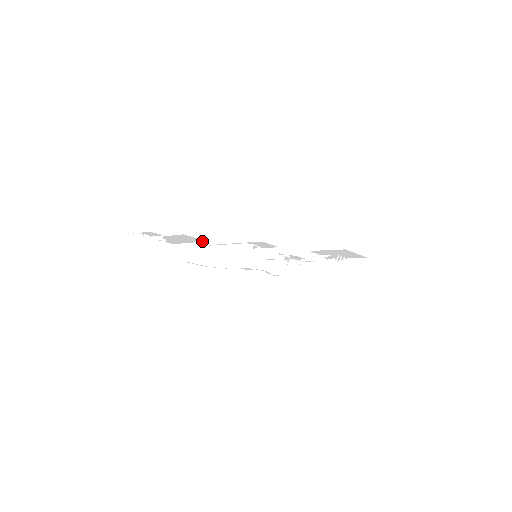
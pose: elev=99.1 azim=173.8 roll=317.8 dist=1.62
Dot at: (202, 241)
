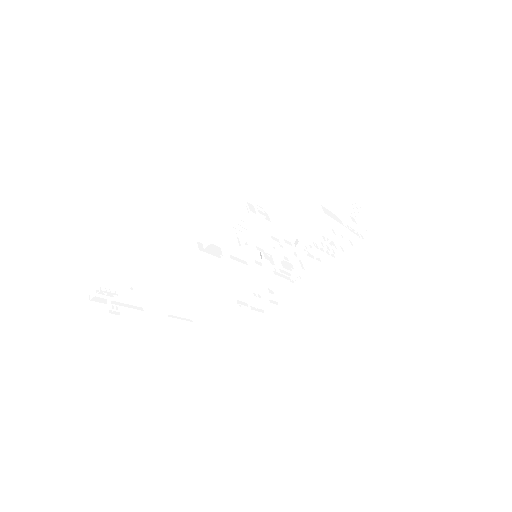
Dot at: (181, 277)
